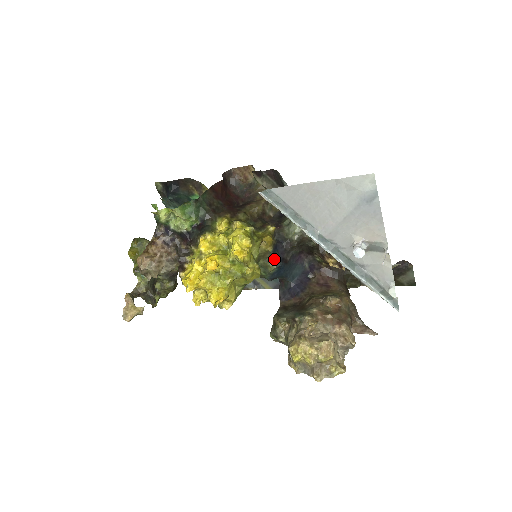
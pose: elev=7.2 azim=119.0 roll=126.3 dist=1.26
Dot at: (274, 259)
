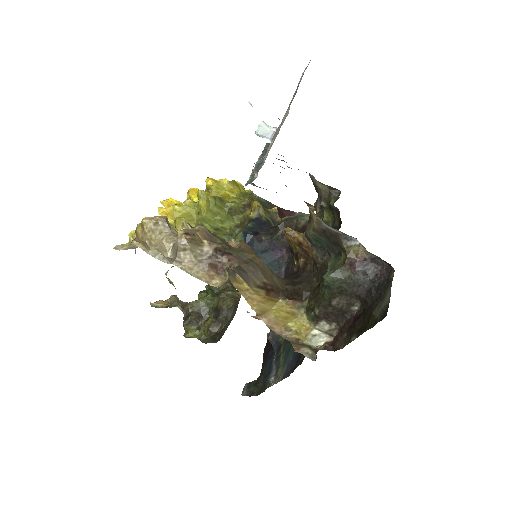
Dot at: (248, 226)
